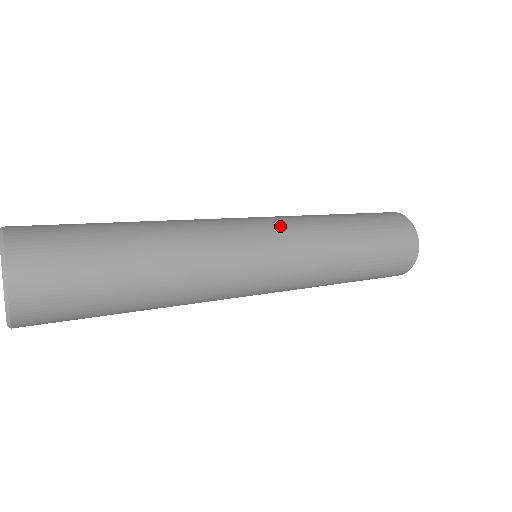
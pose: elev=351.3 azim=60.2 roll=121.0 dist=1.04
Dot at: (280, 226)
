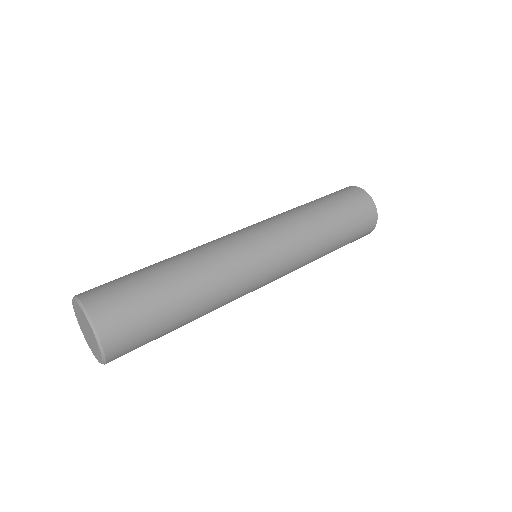
Dot at: (275, 237)
